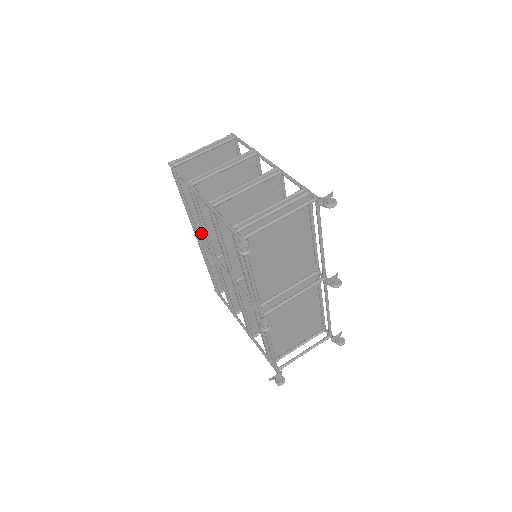
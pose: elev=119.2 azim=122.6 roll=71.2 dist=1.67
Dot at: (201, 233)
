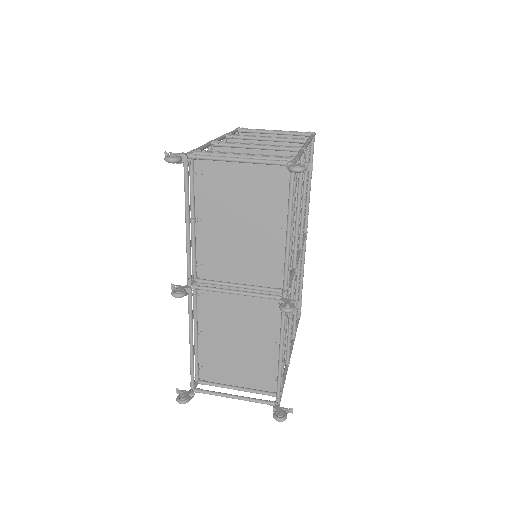
Dot at: occluded
